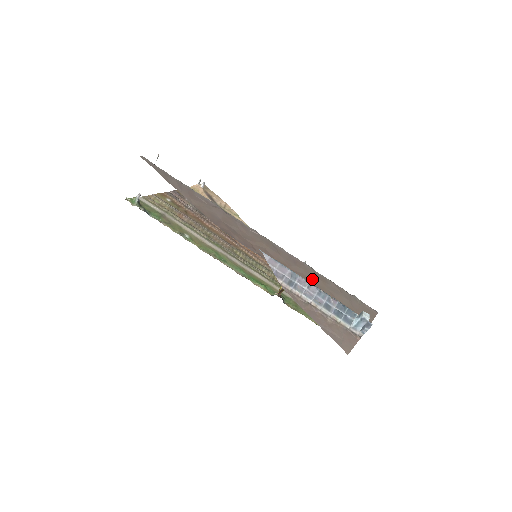
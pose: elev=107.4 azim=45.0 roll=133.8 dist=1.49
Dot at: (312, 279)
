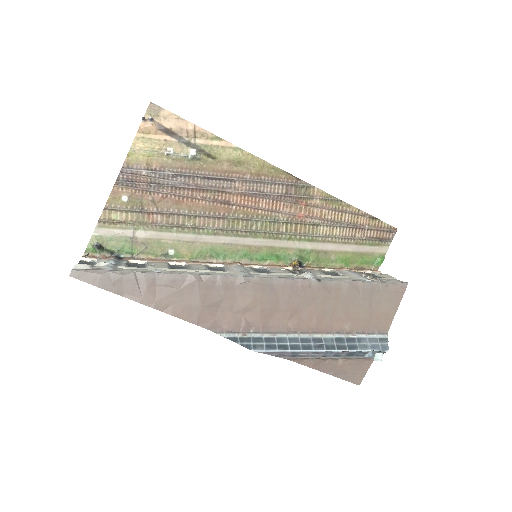
Dot at: (321, 307)
